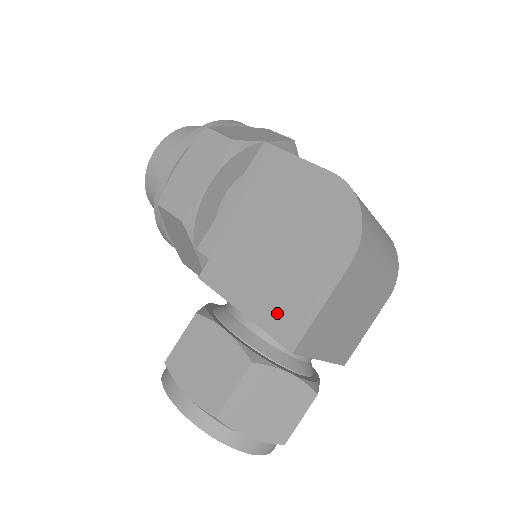
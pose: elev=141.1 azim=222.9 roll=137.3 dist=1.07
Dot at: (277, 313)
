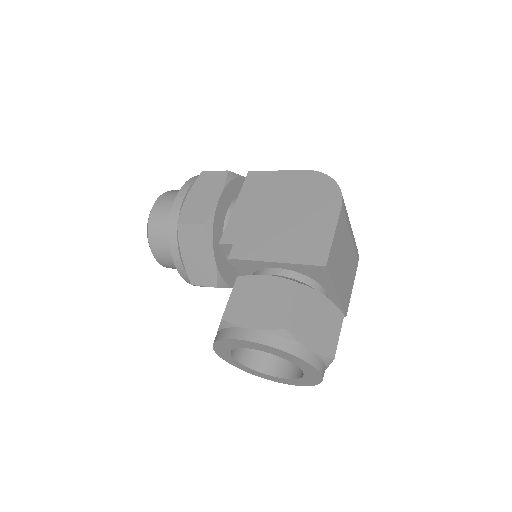
Dot at: (303, 250)
